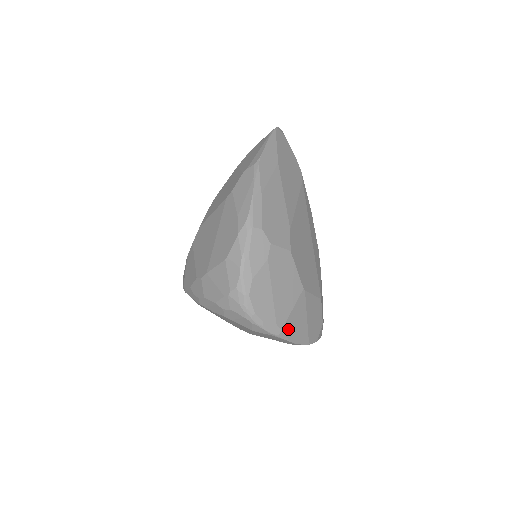
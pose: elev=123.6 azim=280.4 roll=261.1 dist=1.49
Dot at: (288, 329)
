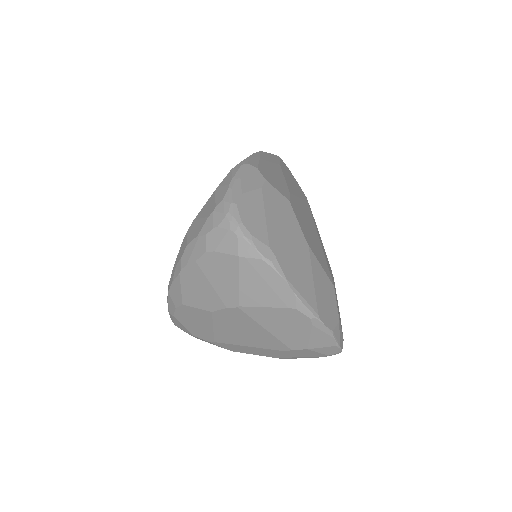
Dot at: (286, 266)
